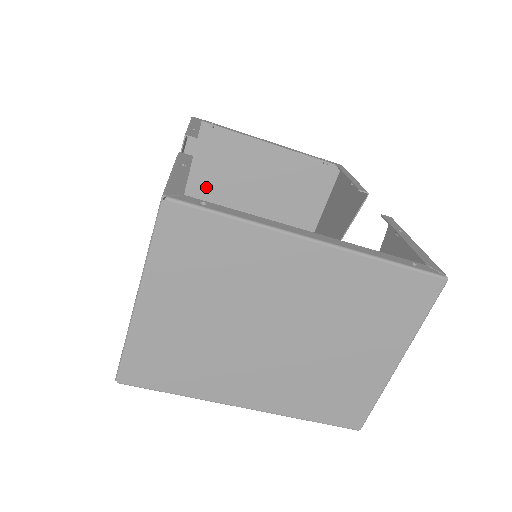
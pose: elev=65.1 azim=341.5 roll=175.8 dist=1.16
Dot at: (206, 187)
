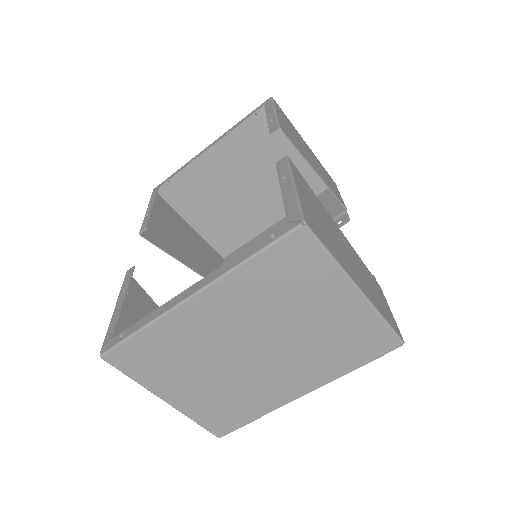
Dot at: (214, 214)
